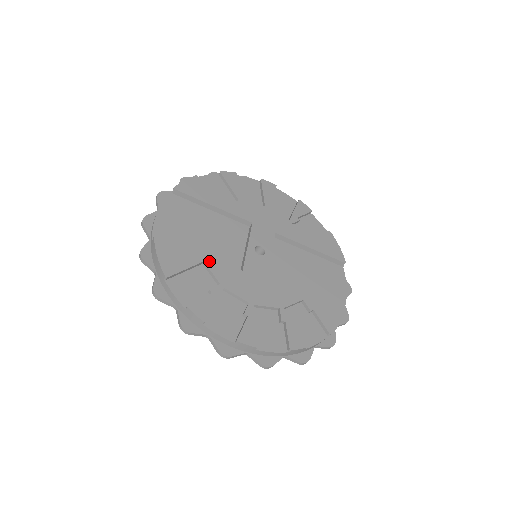
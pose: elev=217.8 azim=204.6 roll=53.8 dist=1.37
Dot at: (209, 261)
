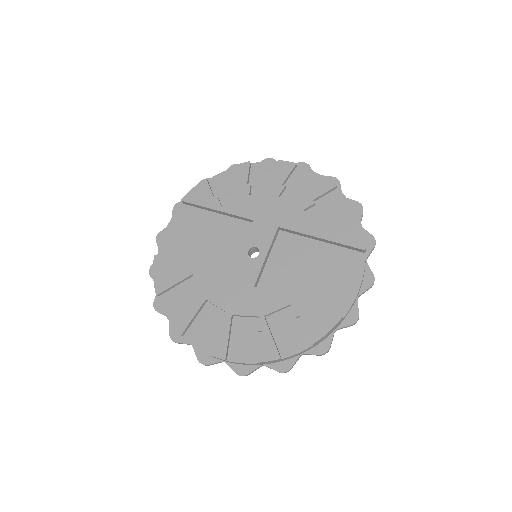
Dot at: (198, 273)
